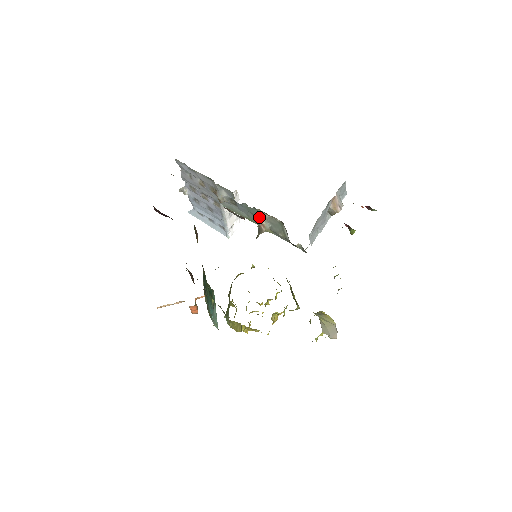
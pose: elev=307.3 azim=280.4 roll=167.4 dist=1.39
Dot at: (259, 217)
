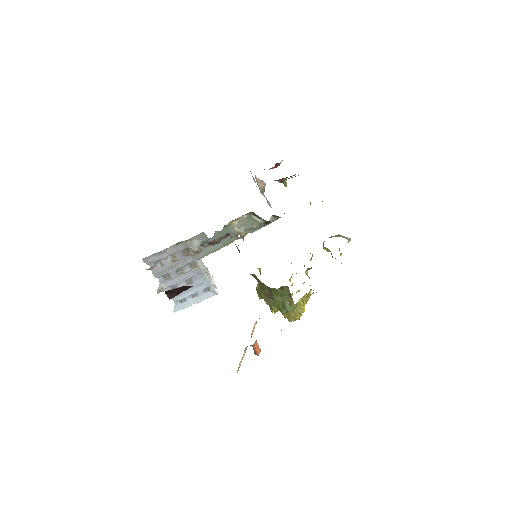
Dot at: (232, 231)
